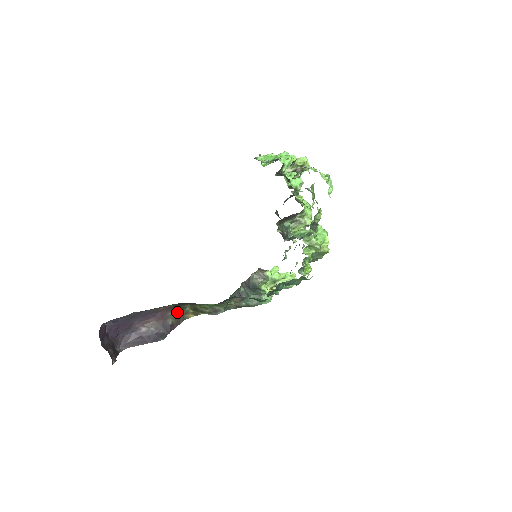
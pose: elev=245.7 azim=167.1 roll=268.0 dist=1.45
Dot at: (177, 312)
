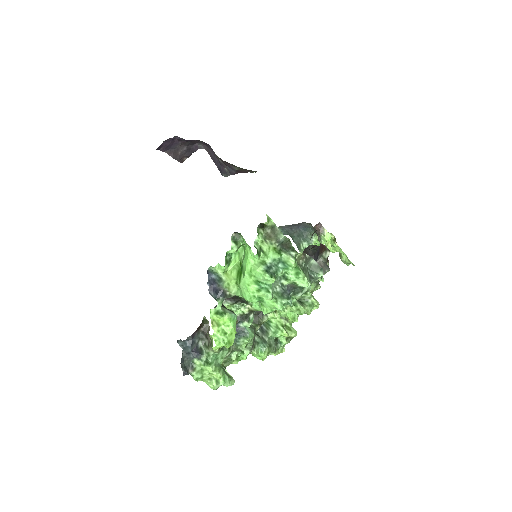
Dot at: occluded
